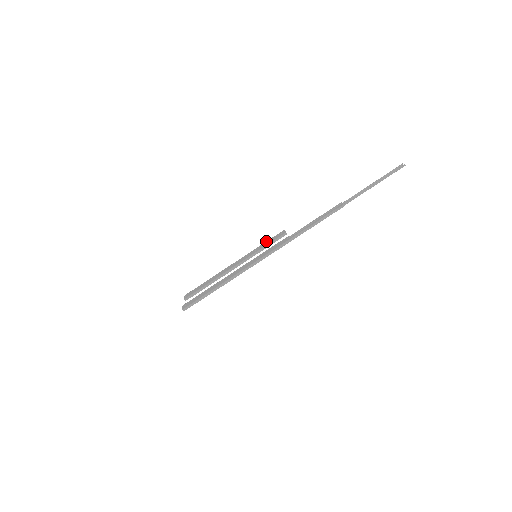
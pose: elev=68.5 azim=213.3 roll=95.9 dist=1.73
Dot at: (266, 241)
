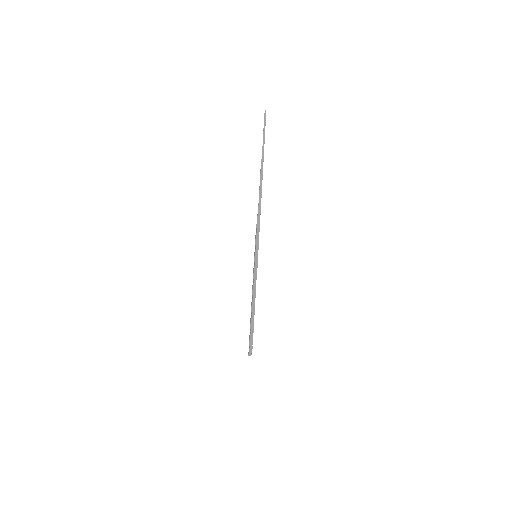
Dot at: occluded
